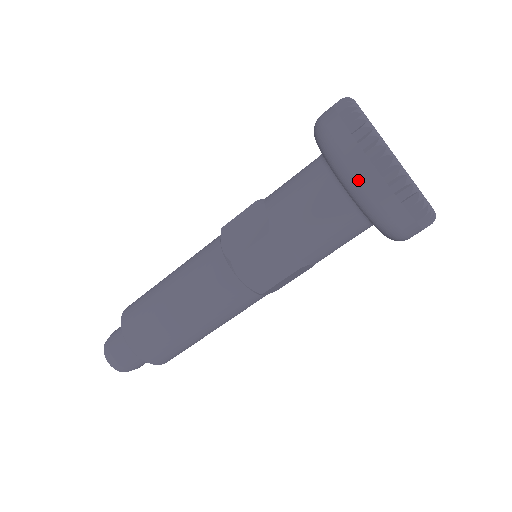
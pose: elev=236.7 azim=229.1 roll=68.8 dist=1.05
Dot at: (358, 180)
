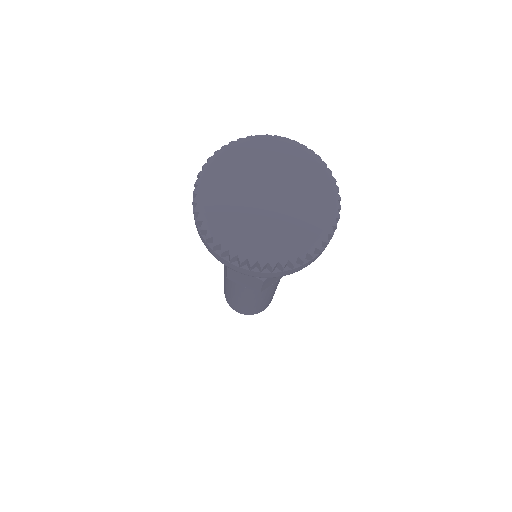
Dot at: (217, 259)
